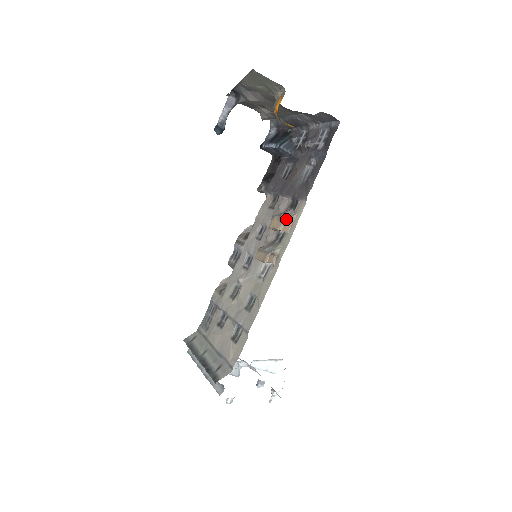
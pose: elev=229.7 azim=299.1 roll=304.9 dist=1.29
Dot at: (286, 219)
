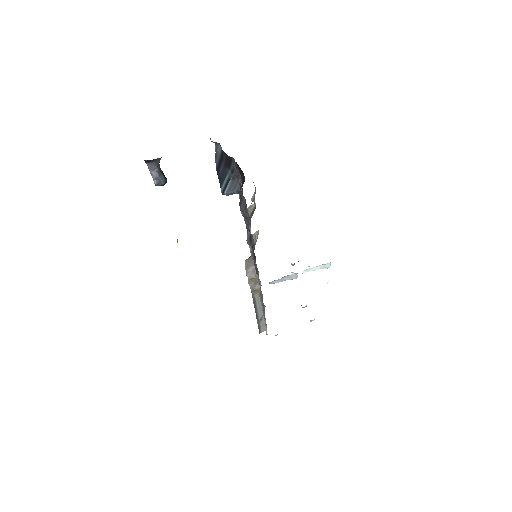
Dot at: (250, 278)
